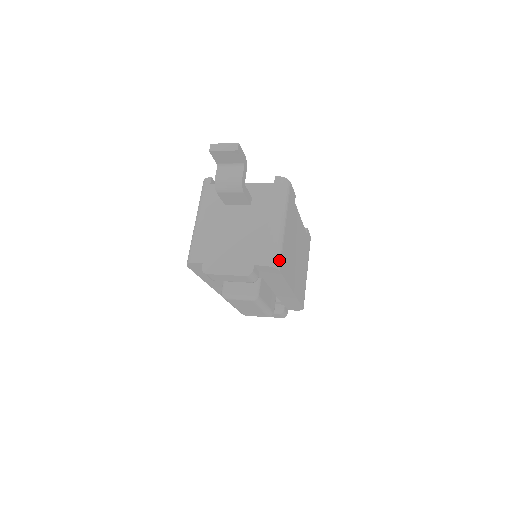
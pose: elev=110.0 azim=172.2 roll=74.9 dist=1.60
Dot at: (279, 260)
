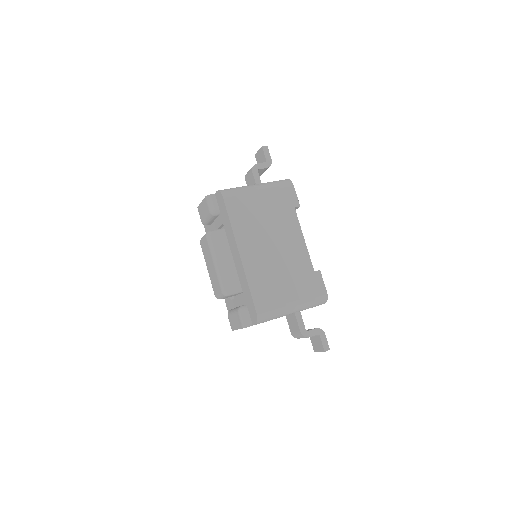
Dot at: (229, 194)
